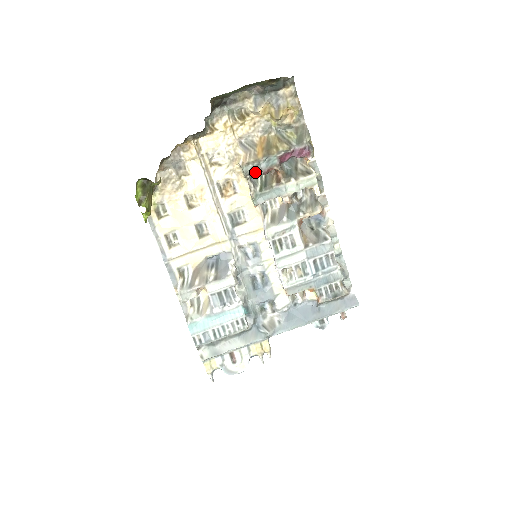
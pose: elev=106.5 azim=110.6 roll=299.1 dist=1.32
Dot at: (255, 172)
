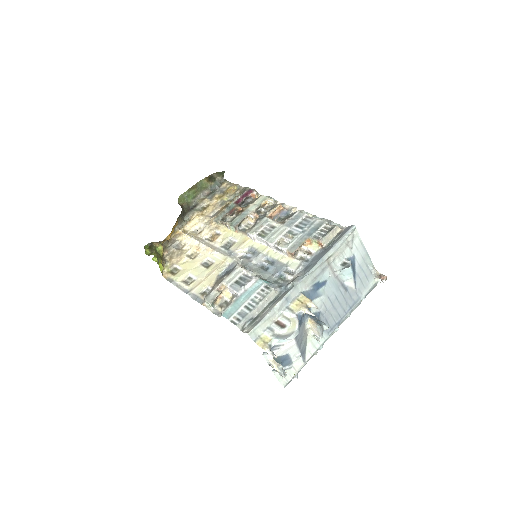
Dot at: occluded
